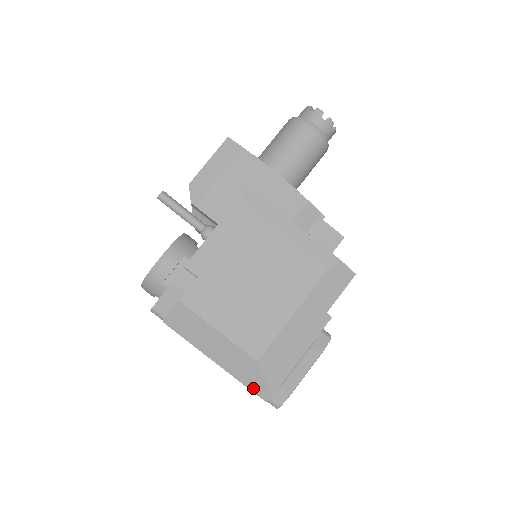
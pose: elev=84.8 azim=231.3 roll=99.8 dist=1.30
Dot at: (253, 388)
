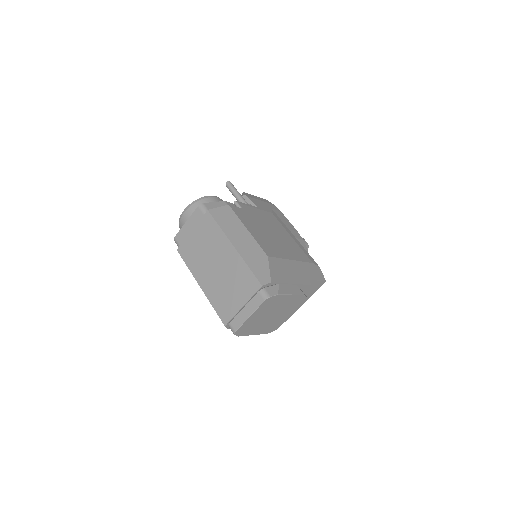
Dot at: (256, 272)
